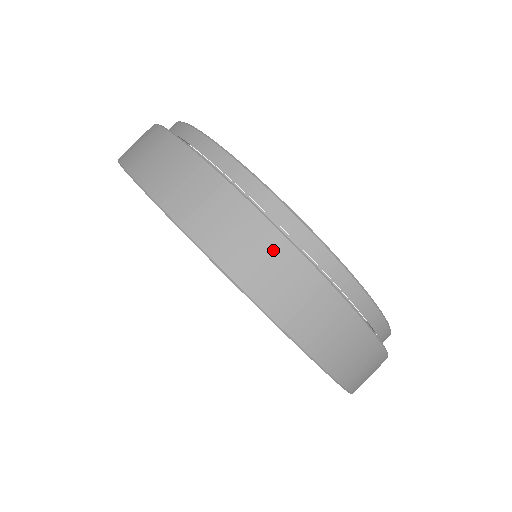
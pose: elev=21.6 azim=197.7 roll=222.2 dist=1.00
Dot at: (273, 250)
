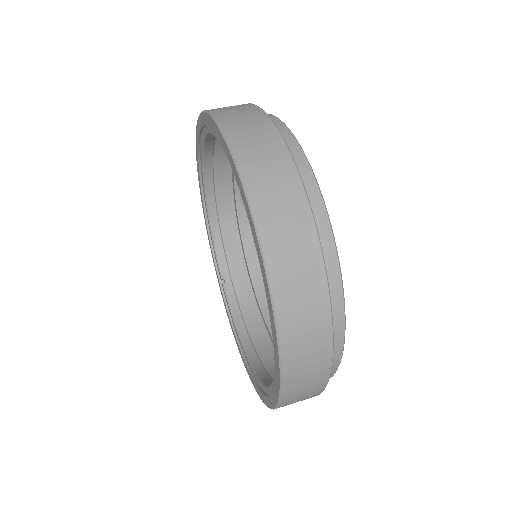
Dot at: (315, 299)
